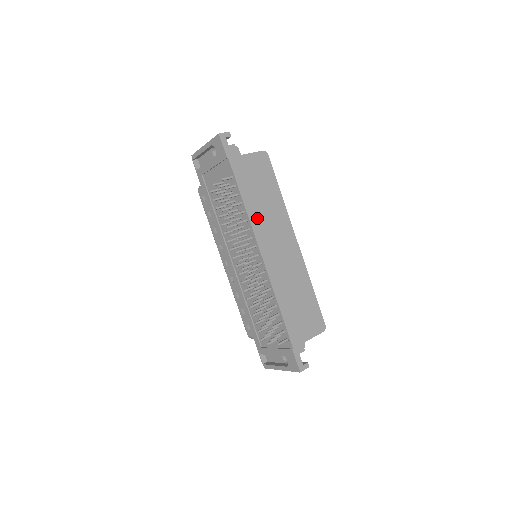
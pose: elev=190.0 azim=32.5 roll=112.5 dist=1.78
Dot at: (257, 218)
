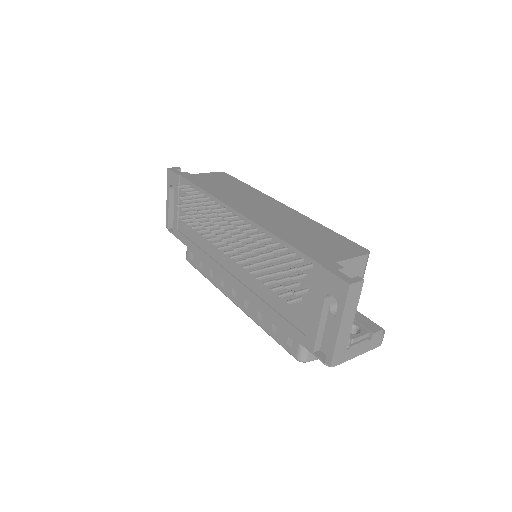
Dot at: (224, 196)
